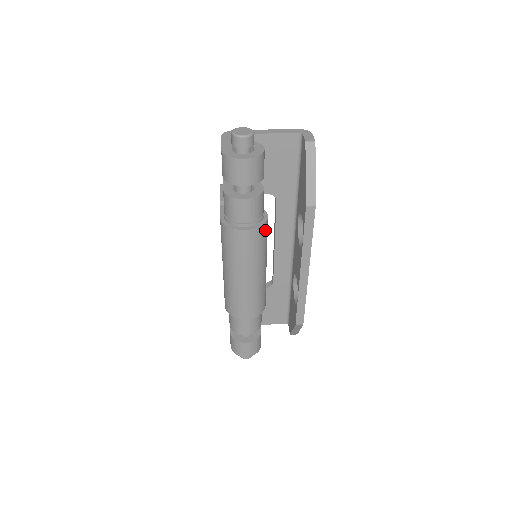
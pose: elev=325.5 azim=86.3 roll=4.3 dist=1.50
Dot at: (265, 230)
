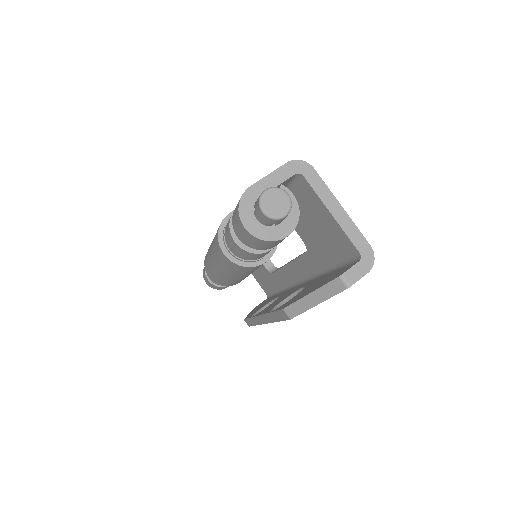
Dot at: (250, 268)
